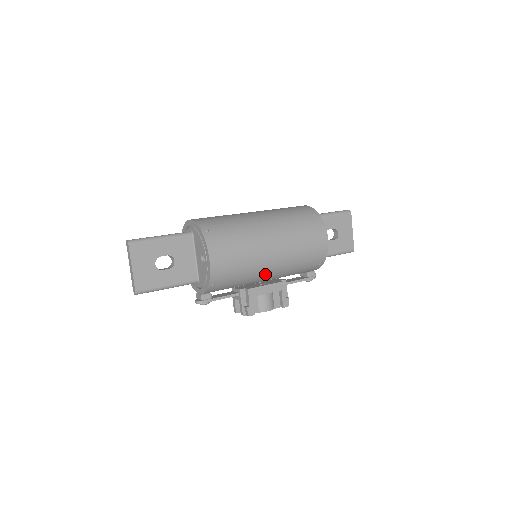
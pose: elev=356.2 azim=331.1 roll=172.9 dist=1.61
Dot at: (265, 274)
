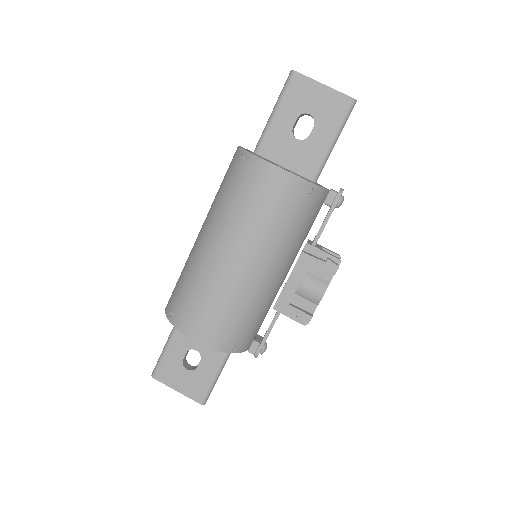
Dot at: (266, 280)
